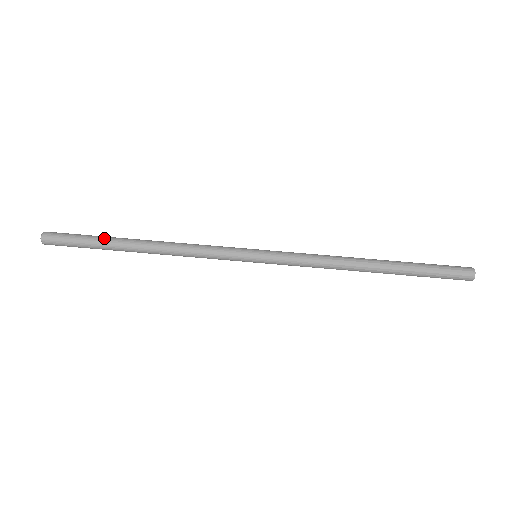
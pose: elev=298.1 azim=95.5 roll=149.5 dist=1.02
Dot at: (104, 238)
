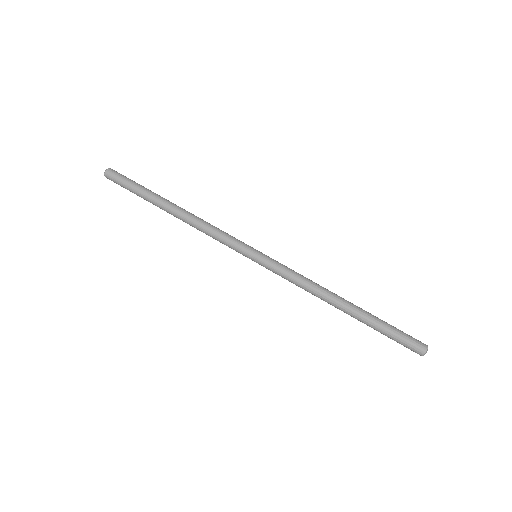
Dot at: (148, 192)
